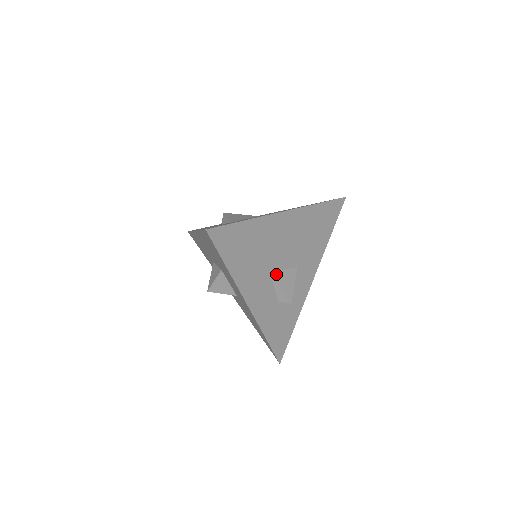
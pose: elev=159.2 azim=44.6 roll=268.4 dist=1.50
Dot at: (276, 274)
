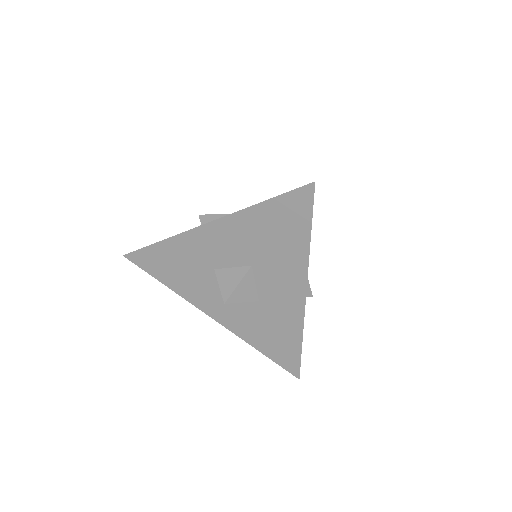
Dot at: occluded
